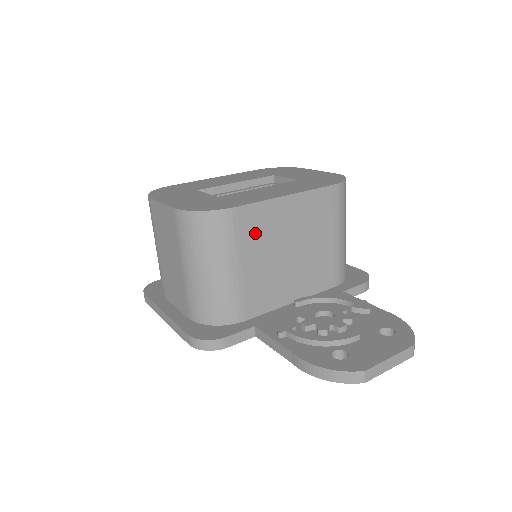
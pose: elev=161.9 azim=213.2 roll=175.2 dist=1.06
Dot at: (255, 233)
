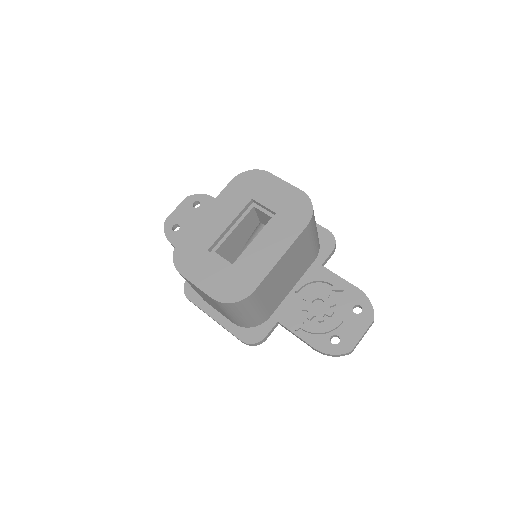
Dot at: (267, 288)
